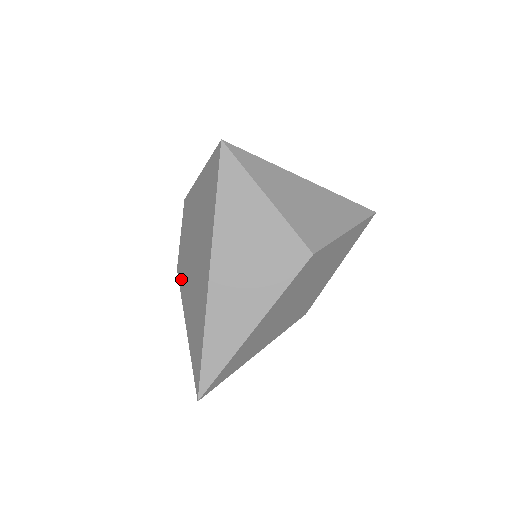
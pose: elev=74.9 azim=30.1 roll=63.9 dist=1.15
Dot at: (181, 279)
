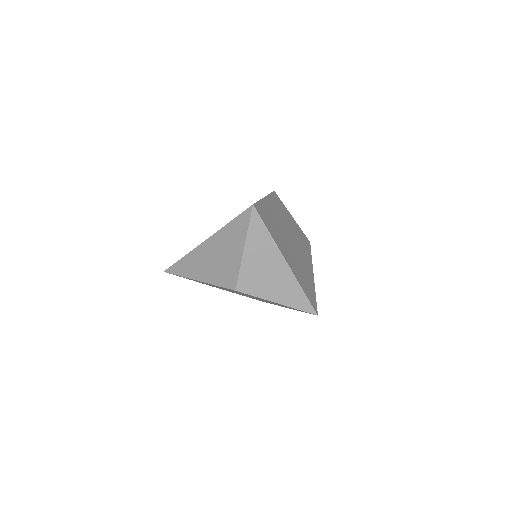
Dot at: occluded
